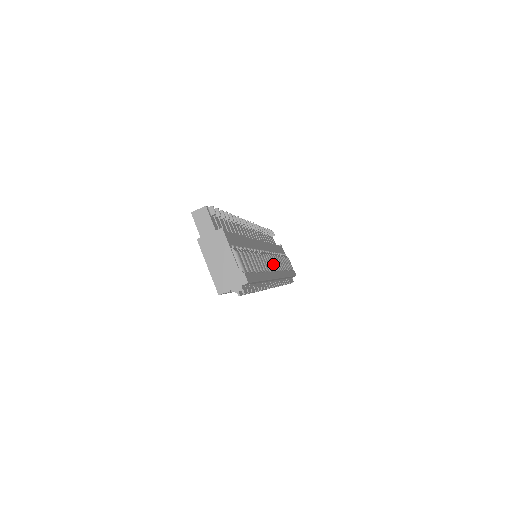
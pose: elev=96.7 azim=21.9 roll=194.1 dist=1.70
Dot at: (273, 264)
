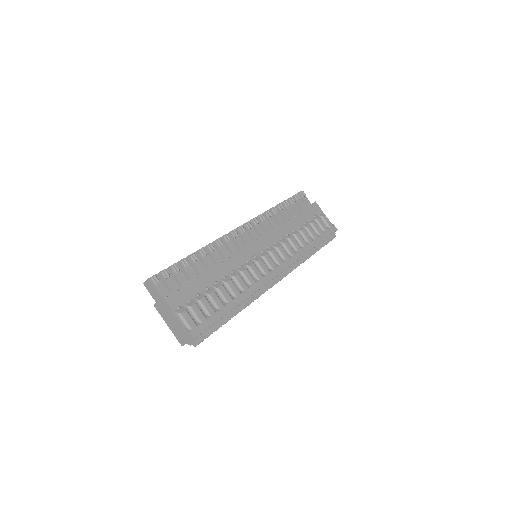
Dot at: (271, 262)
